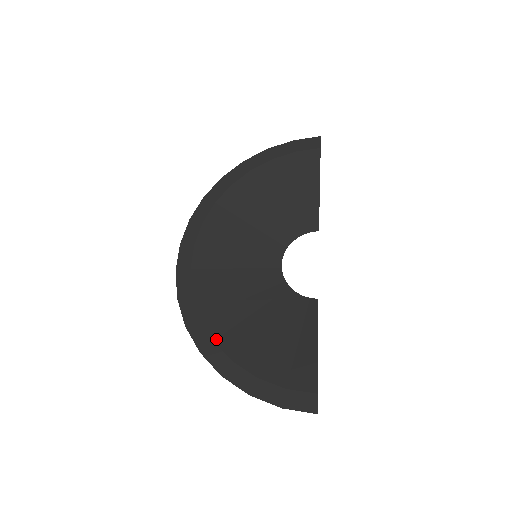
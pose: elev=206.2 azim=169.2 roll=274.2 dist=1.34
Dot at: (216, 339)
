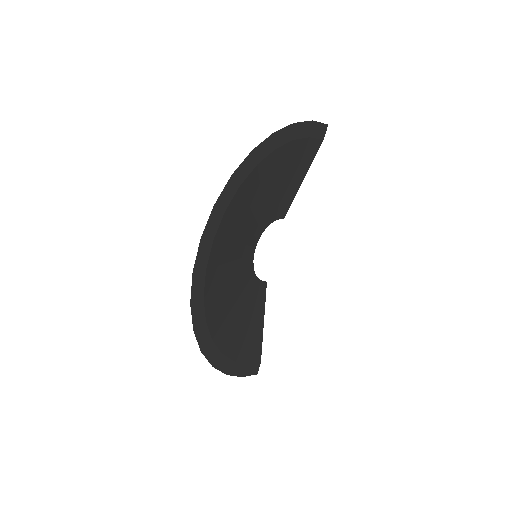
Dot at: (214, 337)
